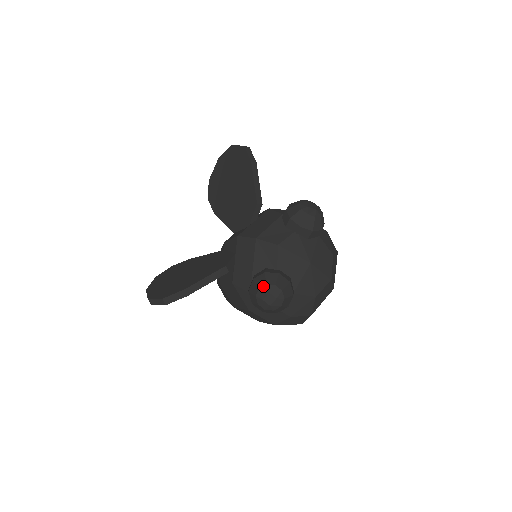
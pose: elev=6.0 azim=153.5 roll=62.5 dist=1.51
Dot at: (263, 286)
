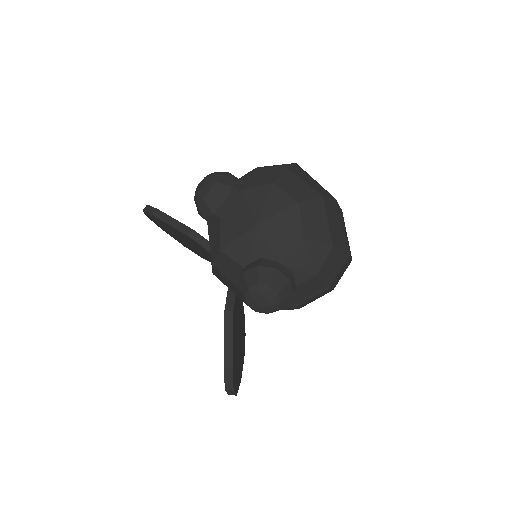
Dot at: (245, 300)
